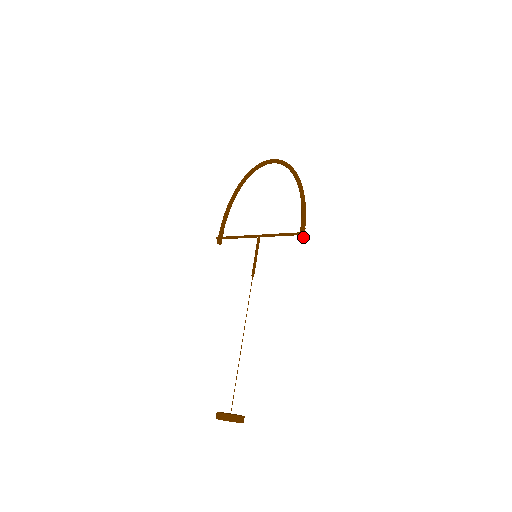
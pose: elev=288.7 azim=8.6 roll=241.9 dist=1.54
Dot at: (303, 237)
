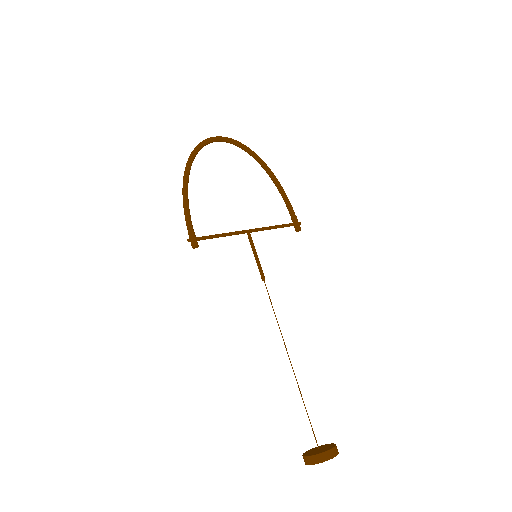
Dot at: (300, 227)
